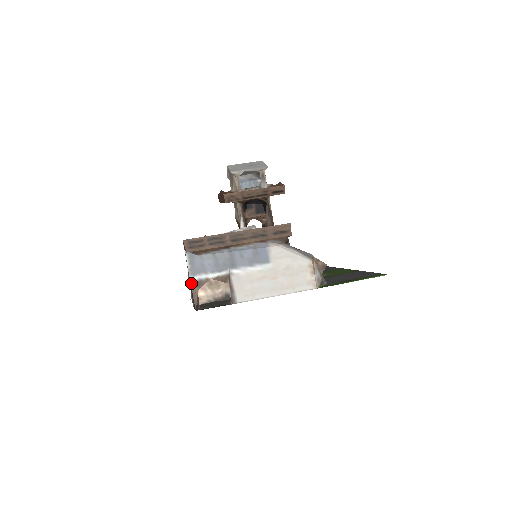
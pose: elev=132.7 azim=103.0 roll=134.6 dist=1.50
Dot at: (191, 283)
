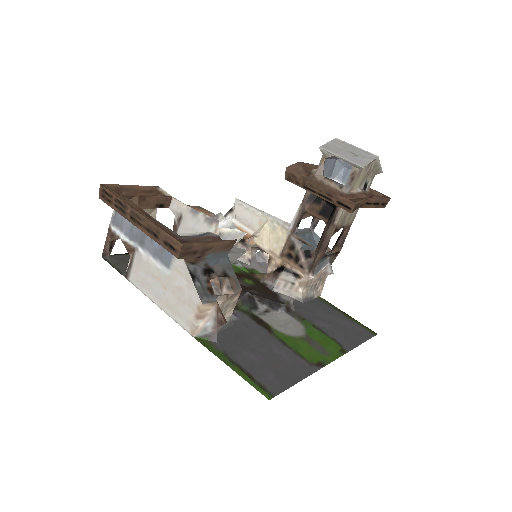
Dot at: (109, 230)
